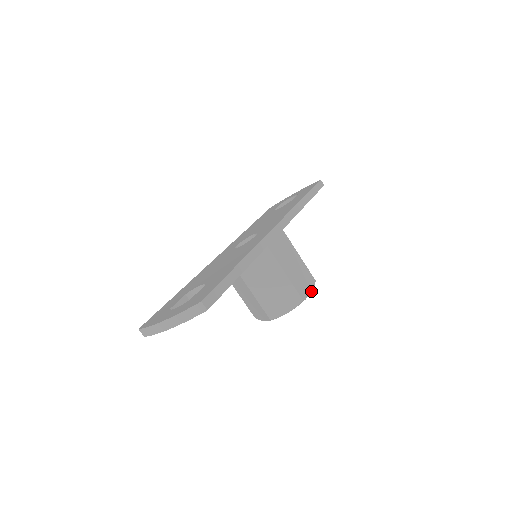
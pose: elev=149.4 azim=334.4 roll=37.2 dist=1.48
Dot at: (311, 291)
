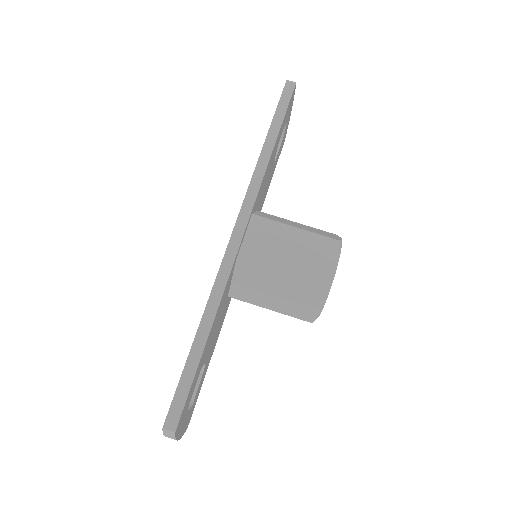
Dot at: (337, 263)
